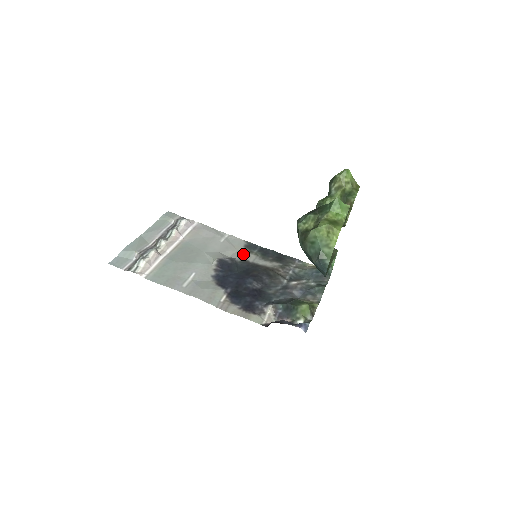
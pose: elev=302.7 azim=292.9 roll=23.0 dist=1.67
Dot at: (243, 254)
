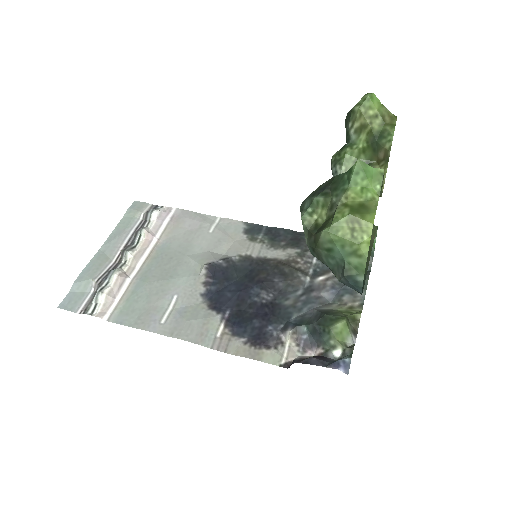
Dot at: (243, 246)
